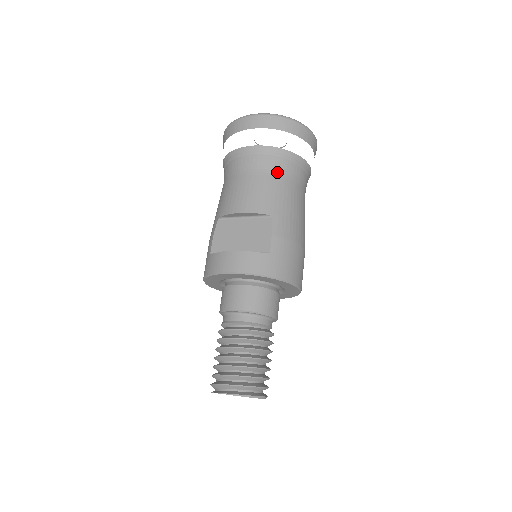
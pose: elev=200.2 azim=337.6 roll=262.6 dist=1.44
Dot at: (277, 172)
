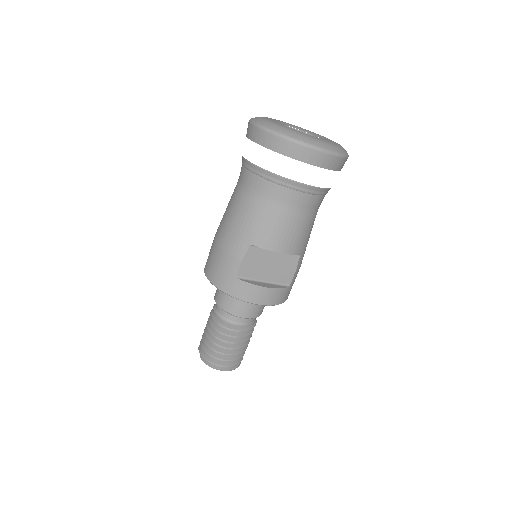
Dot at: (315, 209)
